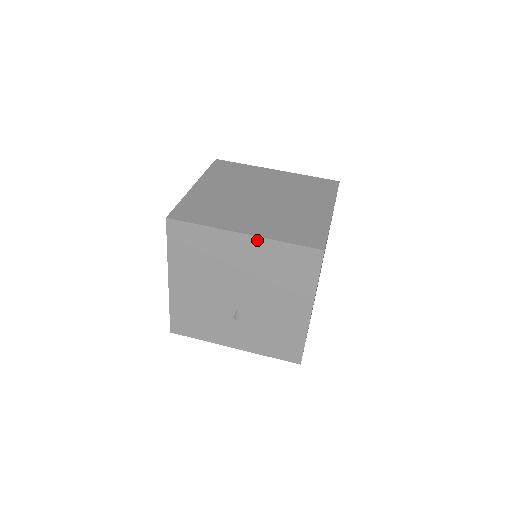
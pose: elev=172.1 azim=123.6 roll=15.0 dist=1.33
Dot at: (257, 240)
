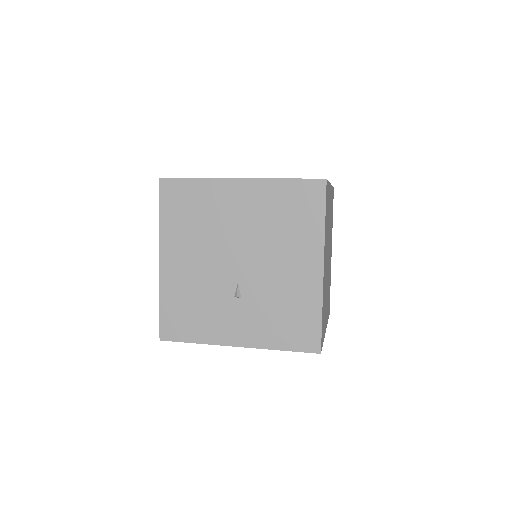
Dot at: (254, 183)
